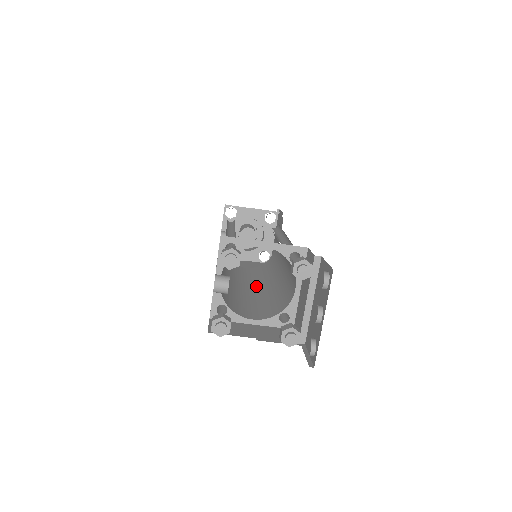
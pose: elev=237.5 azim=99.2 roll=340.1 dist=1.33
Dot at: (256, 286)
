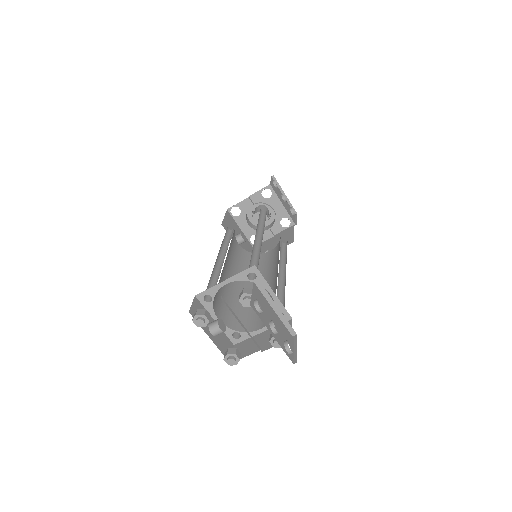
Dot at: (271, 277)
